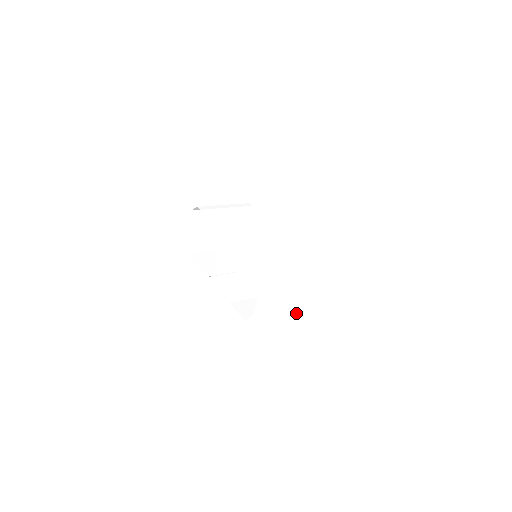
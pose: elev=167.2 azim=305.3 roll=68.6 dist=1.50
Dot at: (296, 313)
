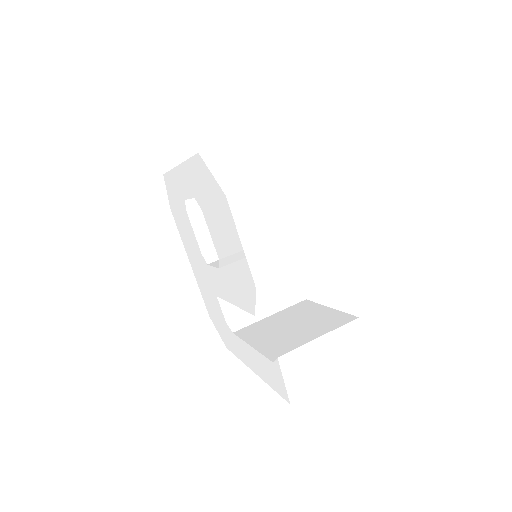
Dot at: occluded
